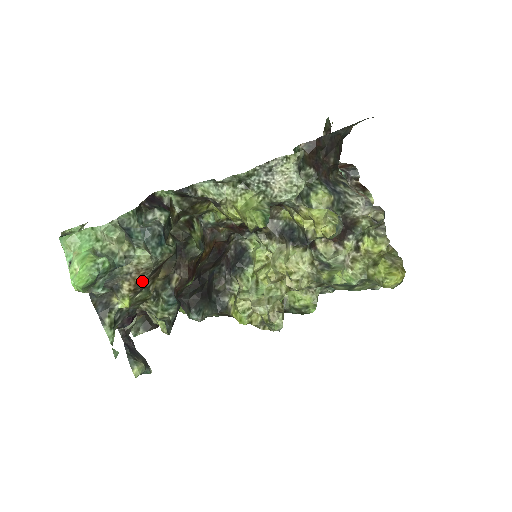
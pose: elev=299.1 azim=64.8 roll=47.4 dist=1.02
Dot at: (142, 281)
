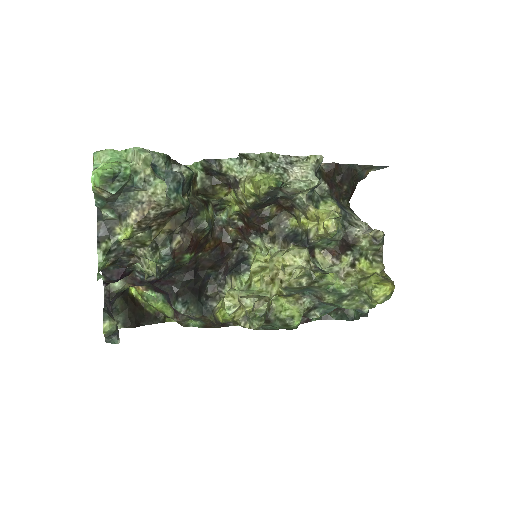
Dot at: (149, 216)
